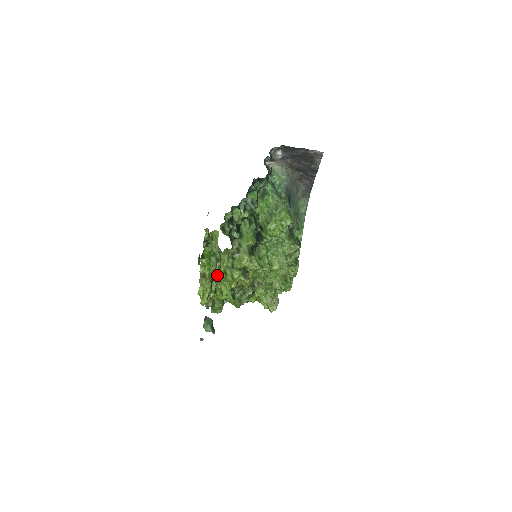
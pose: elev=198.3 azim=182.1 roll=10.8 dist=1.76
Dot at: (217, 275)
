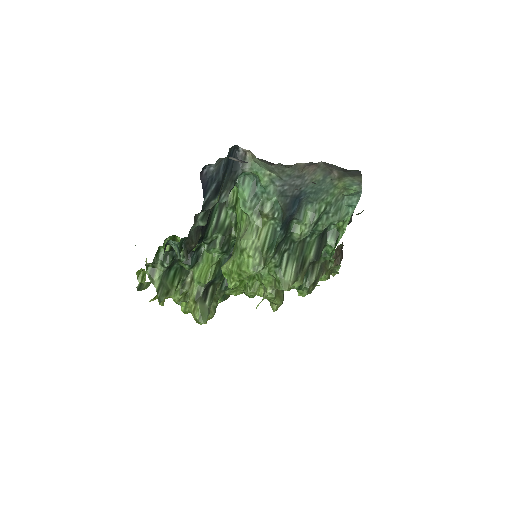
Dot at: occluded
